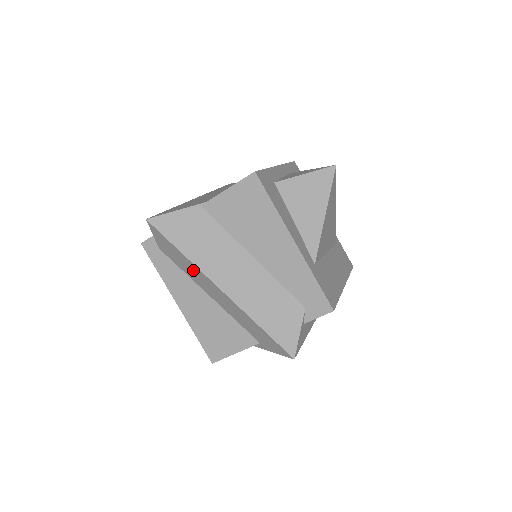
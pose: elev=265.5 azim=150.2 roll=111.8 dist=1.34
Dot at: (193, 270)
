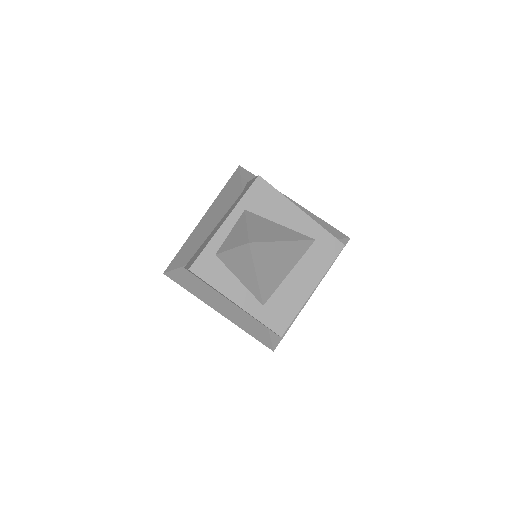
Dot at: occluded
